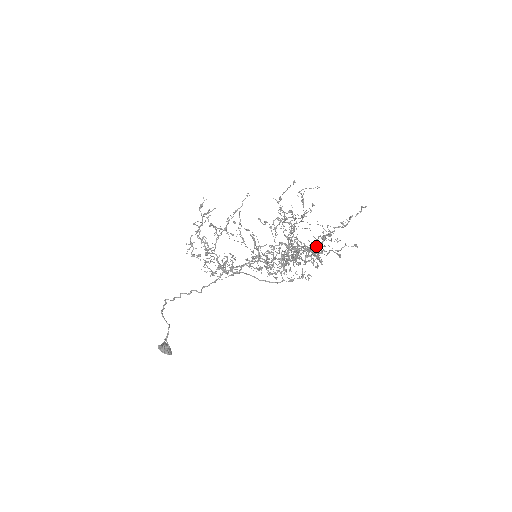
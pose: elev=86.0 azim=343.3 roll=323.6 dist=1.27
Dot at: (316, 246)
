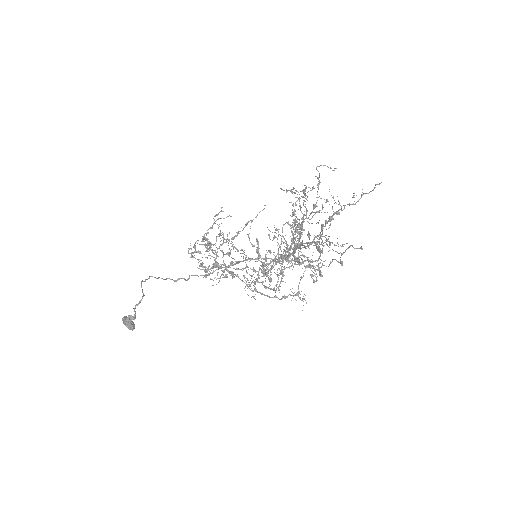
Dot at: (319, 258)
